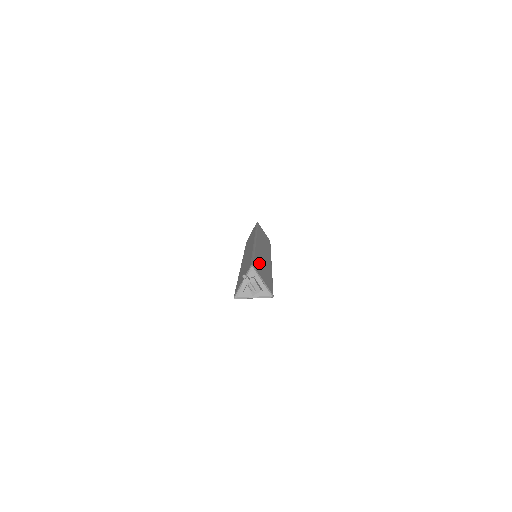
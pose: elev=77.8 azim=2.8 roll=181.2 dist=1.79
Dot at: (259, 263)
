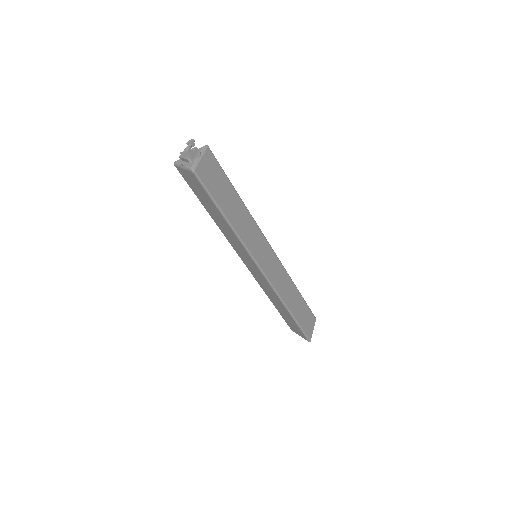
Dot at: (227, 187)
